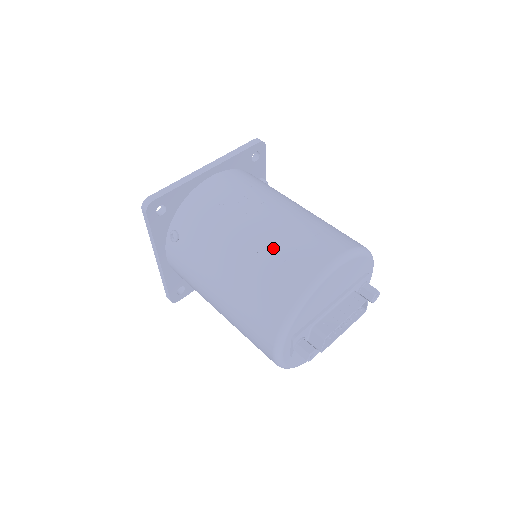
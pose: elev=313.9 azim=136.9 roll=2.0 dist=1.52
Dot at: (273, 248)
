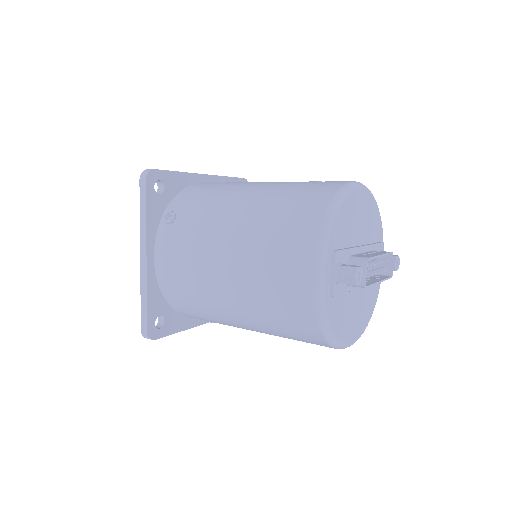
Dot at: (291, 185)
